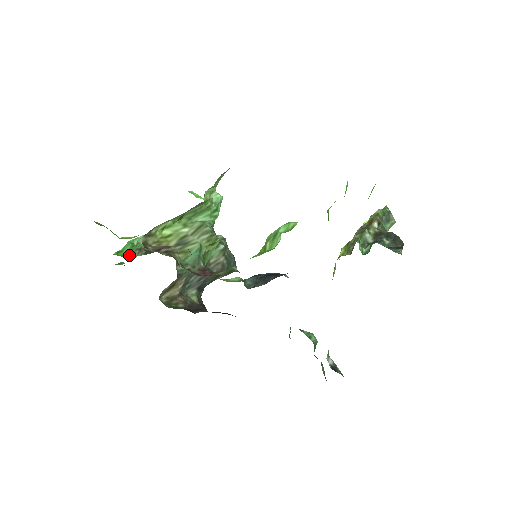
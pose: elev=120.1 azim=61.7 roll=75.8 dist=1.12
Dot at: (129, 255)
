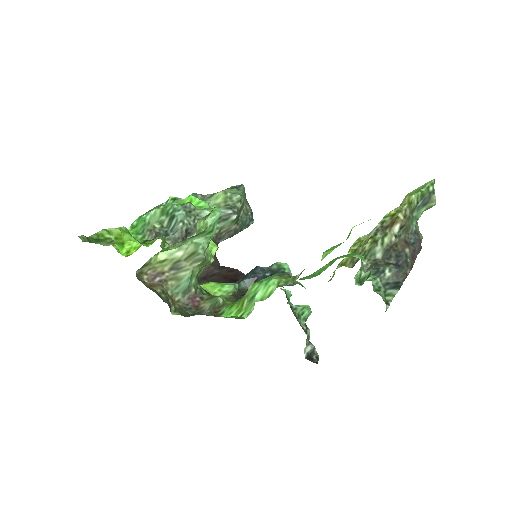
Dot at: (141, 235)
